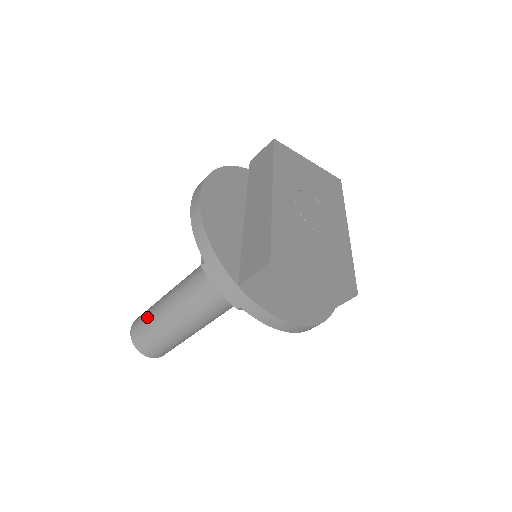
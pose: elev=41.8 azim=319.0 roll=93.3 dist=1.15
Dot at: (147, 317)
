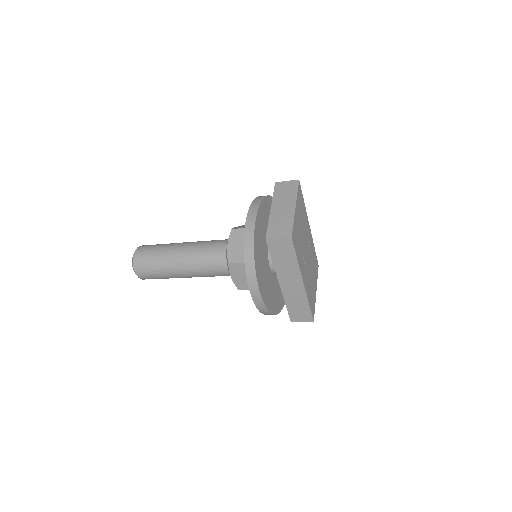
Dot at: (159, 276)
